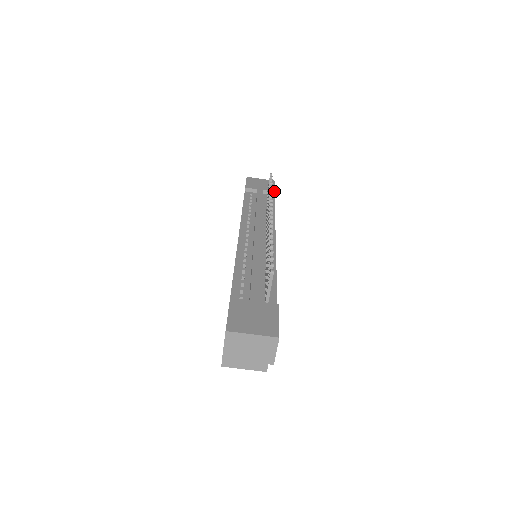
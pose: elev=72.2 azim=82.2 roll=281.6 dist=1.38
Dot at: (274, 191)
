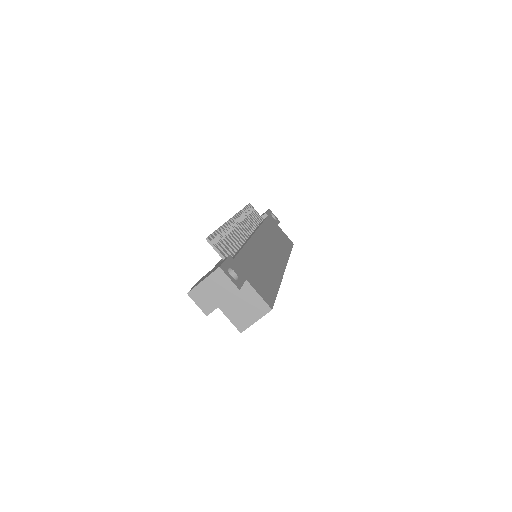
Dot at: (265, 213)
